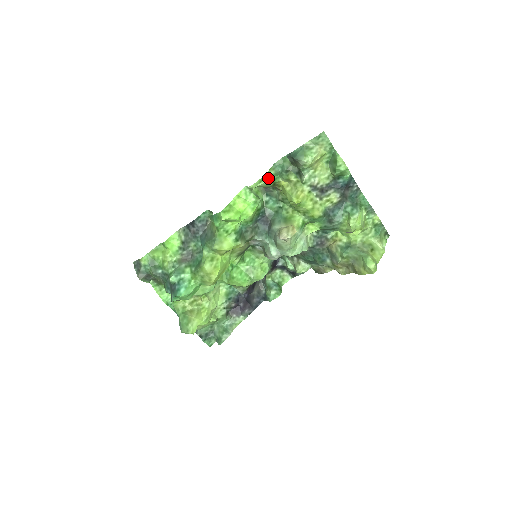
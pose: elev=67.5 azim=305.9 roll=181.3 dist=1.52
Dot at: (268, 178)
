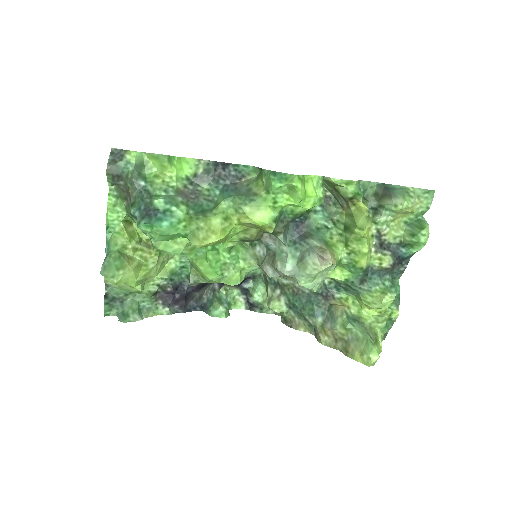
Dot at: (355, 187)
